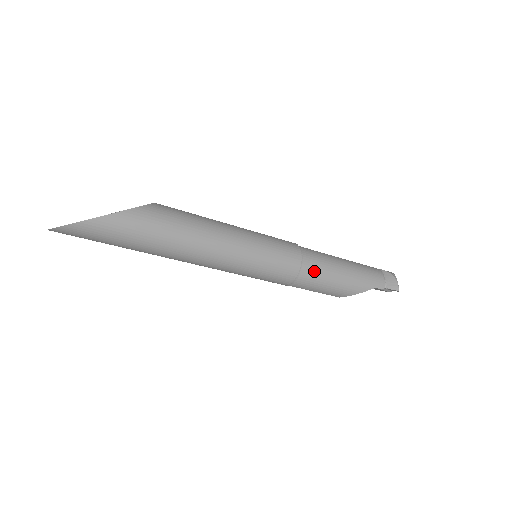
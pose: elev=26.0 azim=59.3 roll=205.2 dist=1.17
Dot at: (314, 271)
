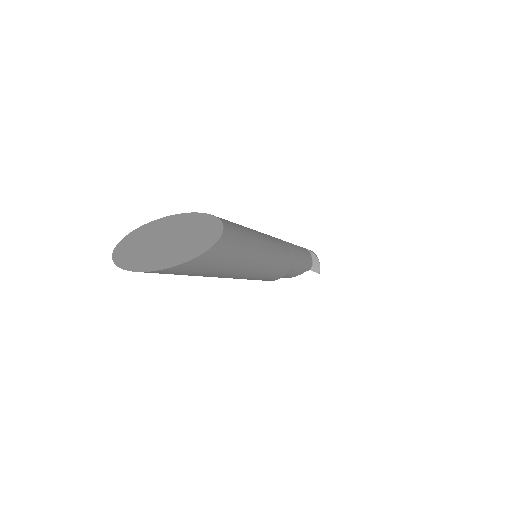
Dot at: occluded
